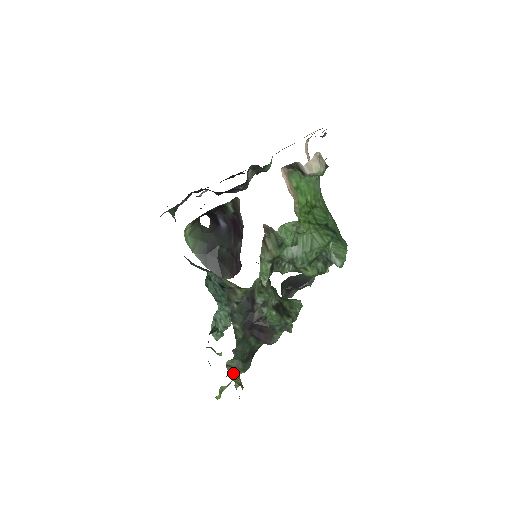
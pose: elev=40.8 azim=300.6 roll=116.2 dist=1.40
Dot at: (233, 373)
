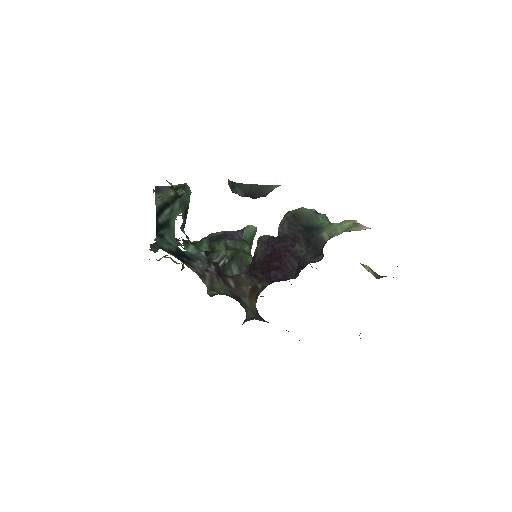
Dot at: occluded
